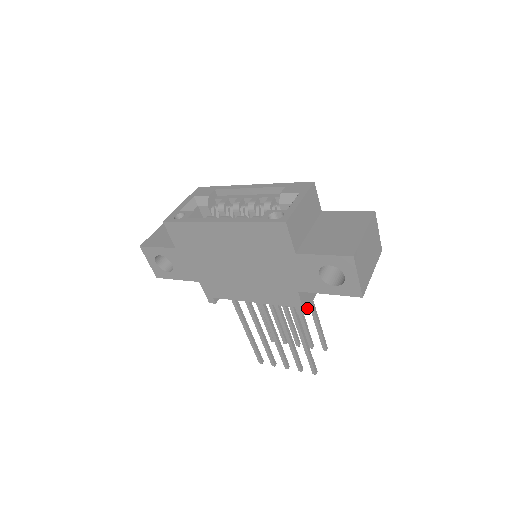
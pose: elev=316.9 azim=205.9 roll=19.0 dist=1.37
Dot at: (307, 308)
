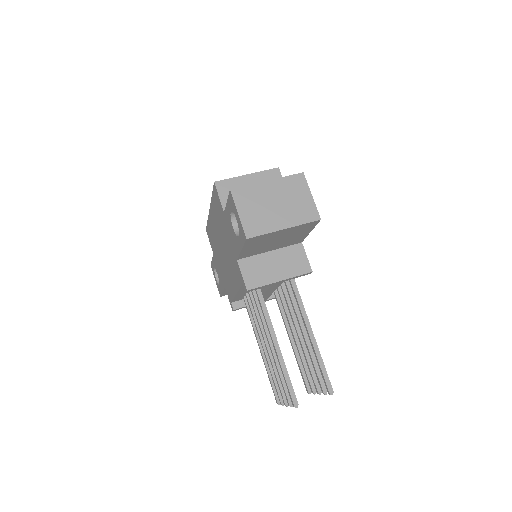
Dot at: (253, 286)
